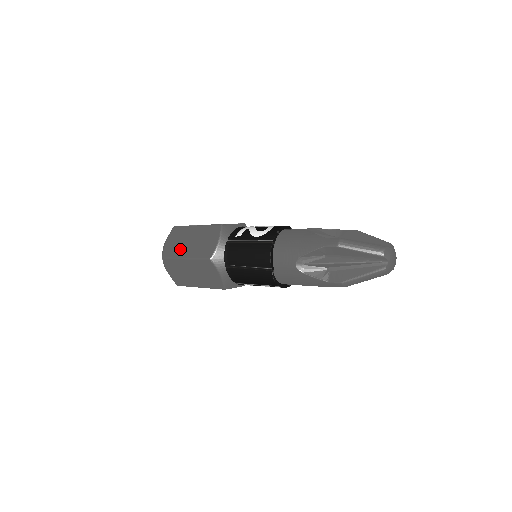
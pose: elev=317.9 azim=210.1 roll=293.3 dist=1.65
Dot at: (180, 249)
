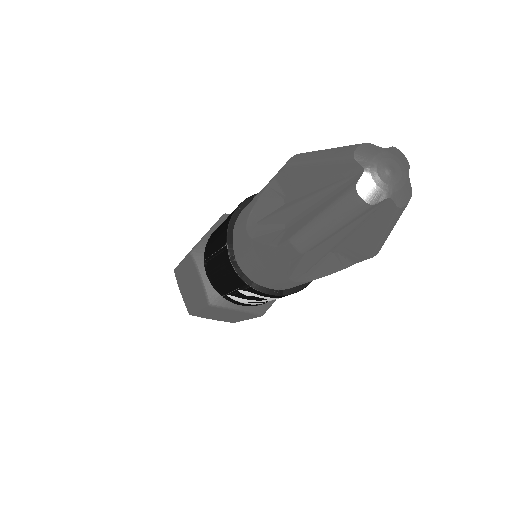
Dot at: occluded
